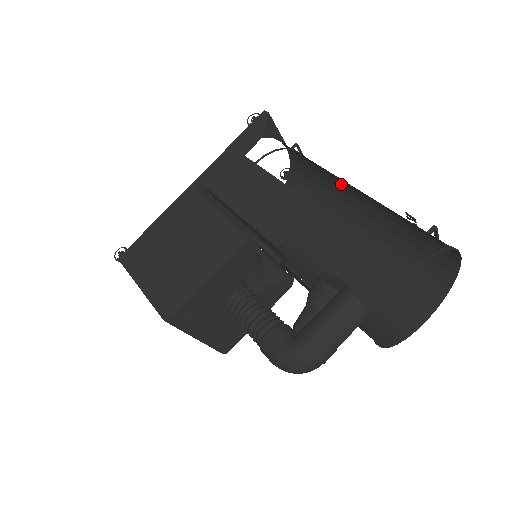
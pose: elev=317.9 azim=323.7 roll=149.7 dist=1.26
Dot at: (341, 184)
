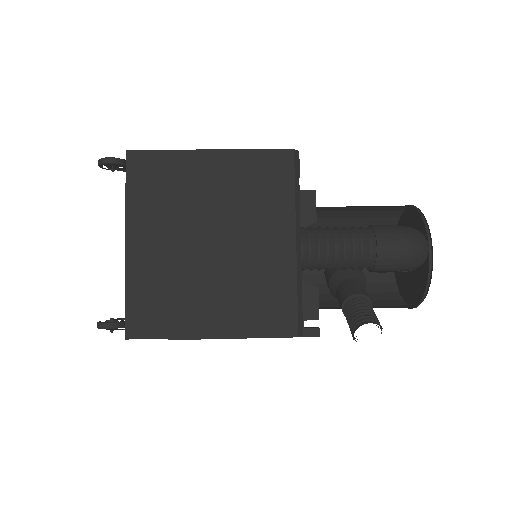
Dot at: occluded
